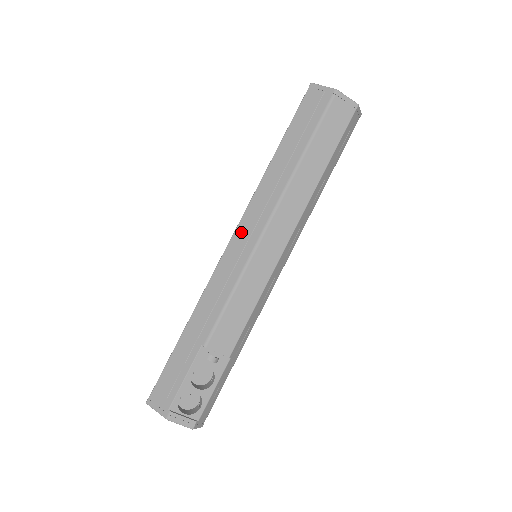
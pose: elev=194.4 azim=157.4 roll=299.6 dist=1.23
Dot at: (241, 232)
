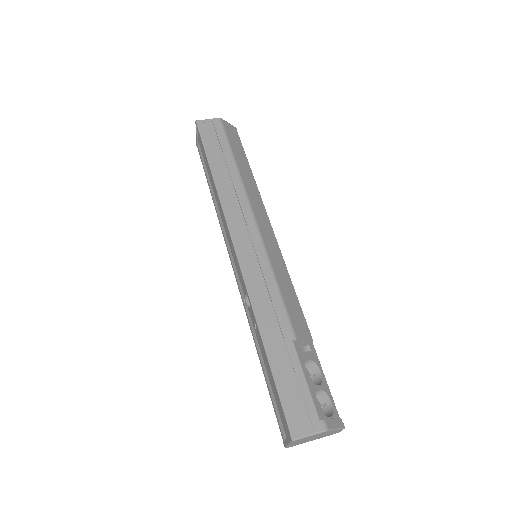
Dot at: (238, 236)
